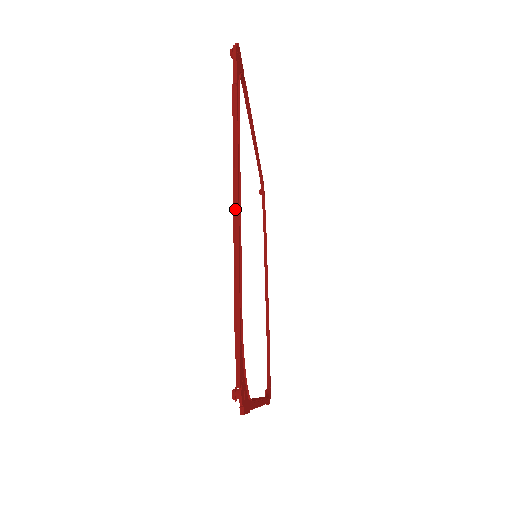
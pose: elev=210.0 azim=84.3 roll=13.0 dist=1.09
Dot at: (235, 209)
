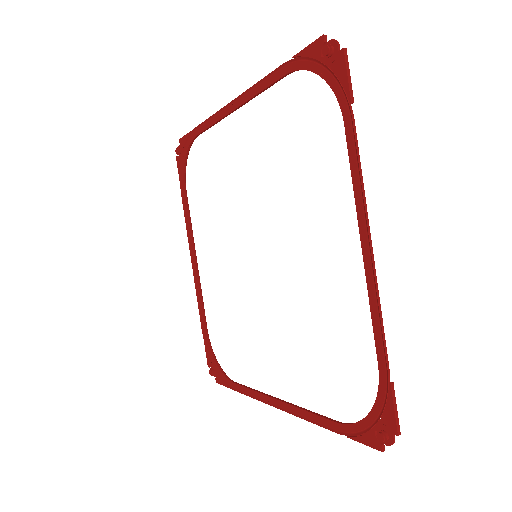
Dot at: (372, 259)
